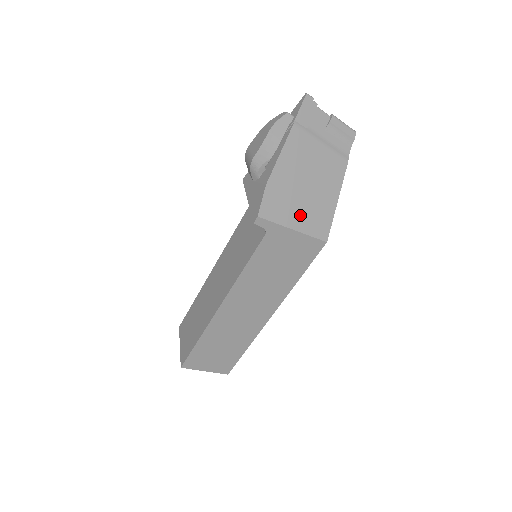
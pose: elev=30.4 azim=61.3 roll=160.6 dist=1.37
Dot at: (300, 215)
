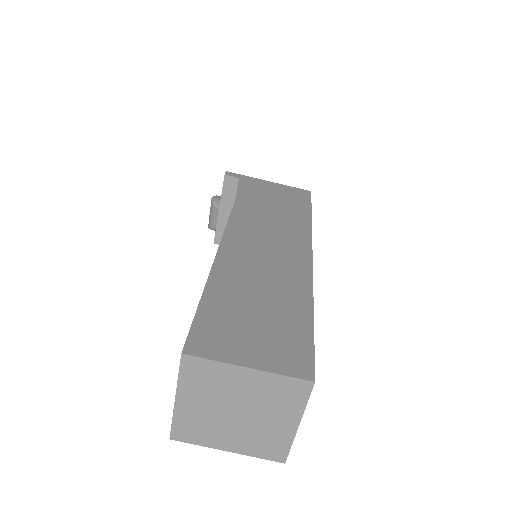
Dot at: occluded
